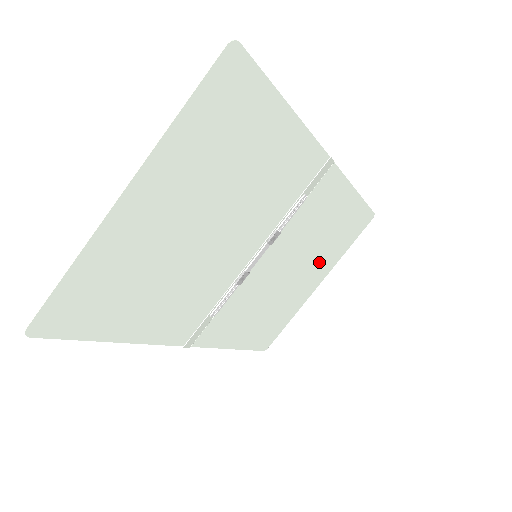
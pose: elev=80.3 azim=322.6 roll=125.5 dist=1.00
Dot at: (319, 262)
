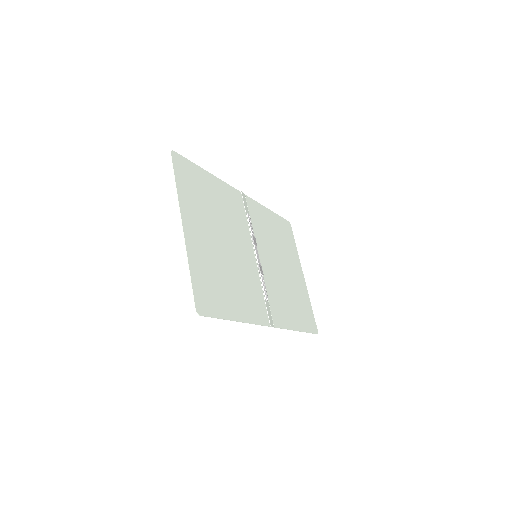
Dot at: (289, 258)
